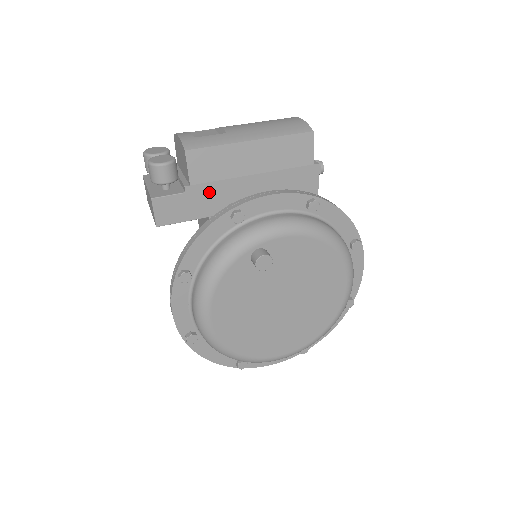
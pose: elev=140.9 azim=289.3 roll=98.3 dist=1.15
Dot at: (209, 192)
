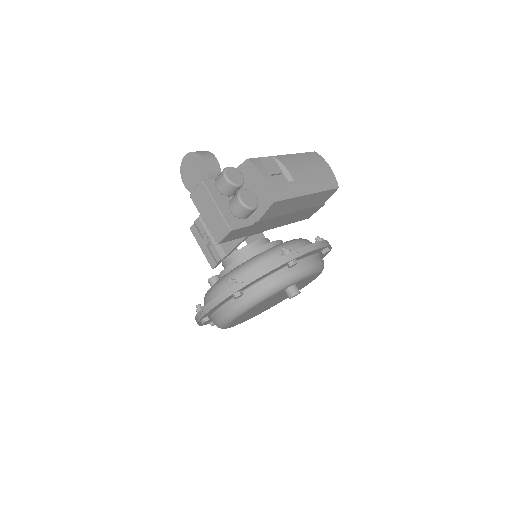
Dot at: (263, 223)
